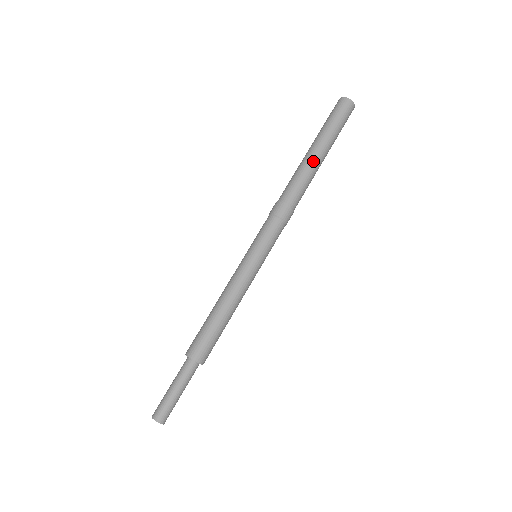
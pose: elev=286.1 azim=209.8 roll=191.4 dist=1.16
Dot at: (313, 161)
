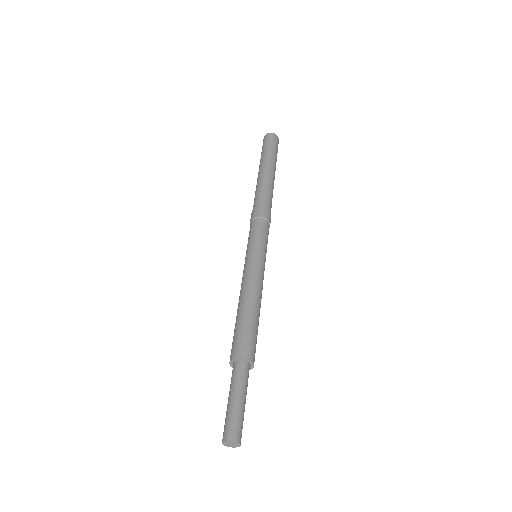
Dot at: (265, 174)
